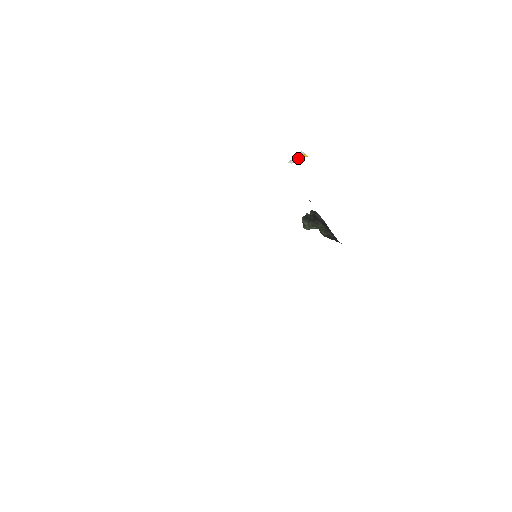
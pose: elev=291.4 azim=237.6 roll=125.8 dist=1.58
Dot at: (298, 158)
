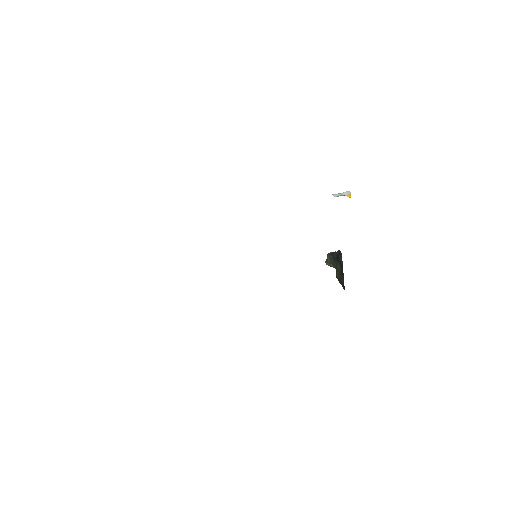
Dot at: (342, 195)
